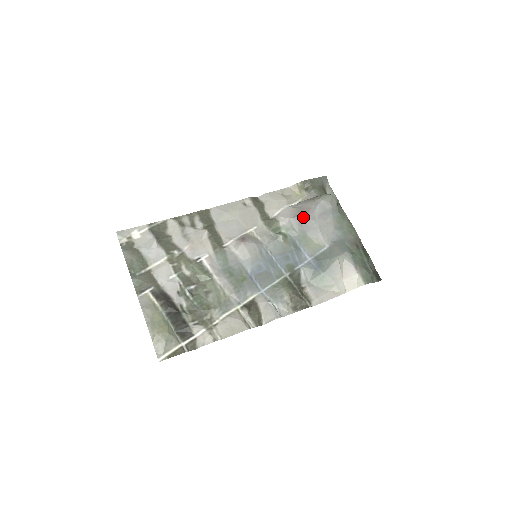
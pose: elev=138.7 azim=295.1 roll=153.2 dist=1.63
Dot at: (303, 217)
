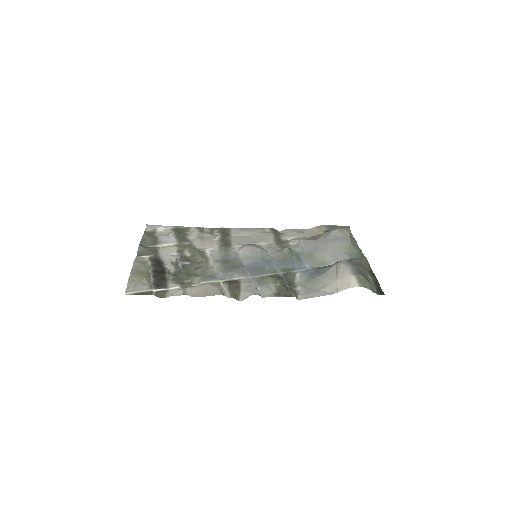
Dot at: (313, 240)
